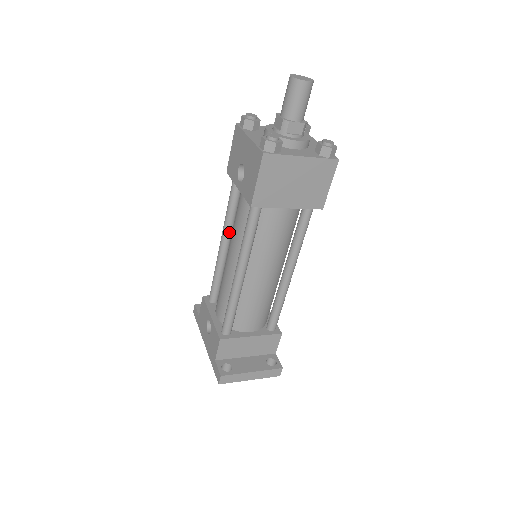
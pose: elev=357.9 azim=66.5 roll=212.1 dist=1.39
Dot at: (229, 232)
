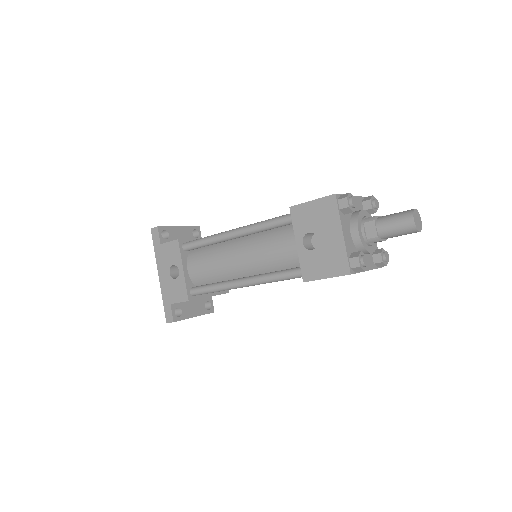
Dot at: occluded
